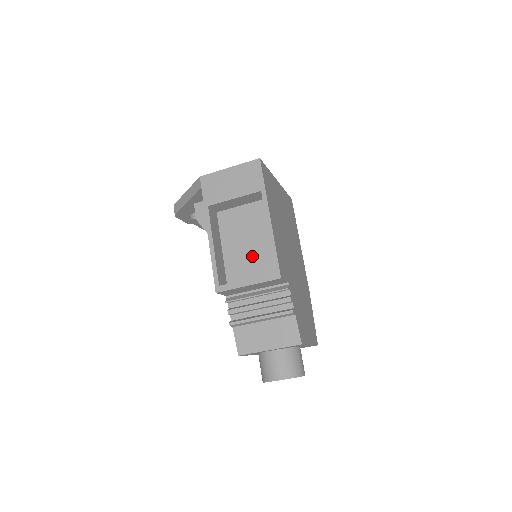
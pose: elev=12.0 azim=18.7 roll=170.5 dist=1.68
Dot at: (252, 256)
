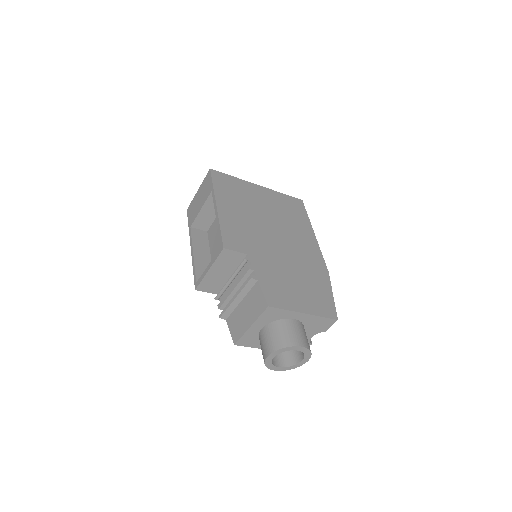
Dot at: occluded
